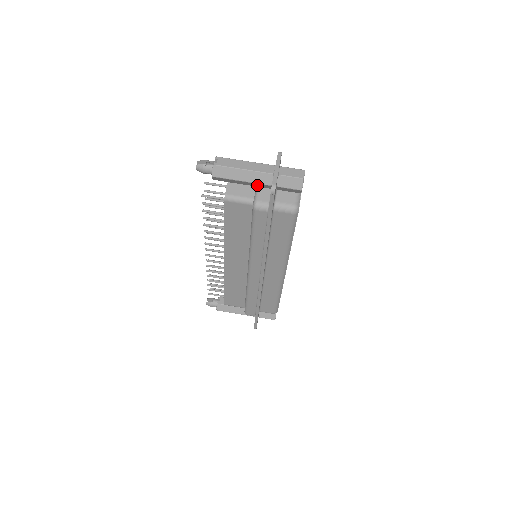
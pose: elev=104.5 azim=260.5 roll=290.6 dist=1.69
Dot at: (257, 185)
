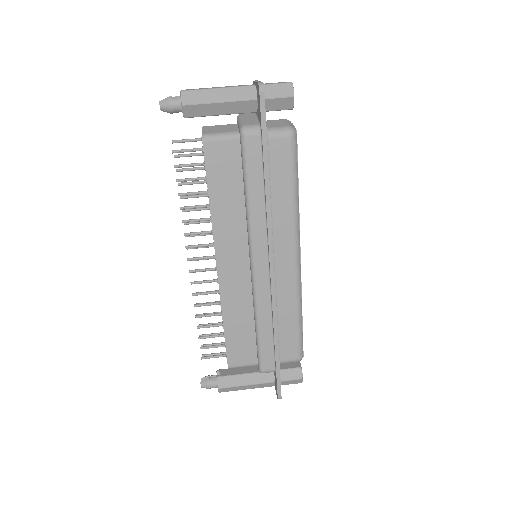
Dot at: (239, 108)
